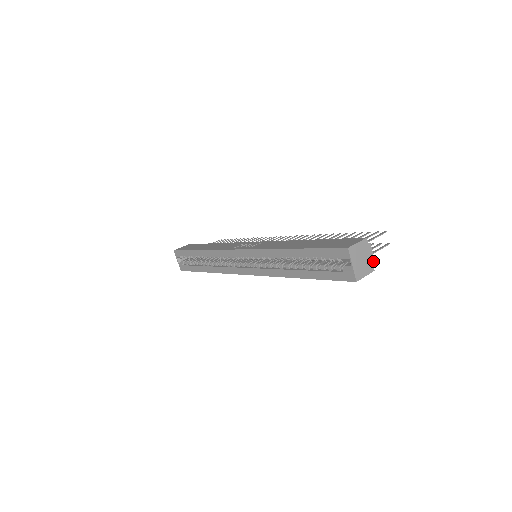
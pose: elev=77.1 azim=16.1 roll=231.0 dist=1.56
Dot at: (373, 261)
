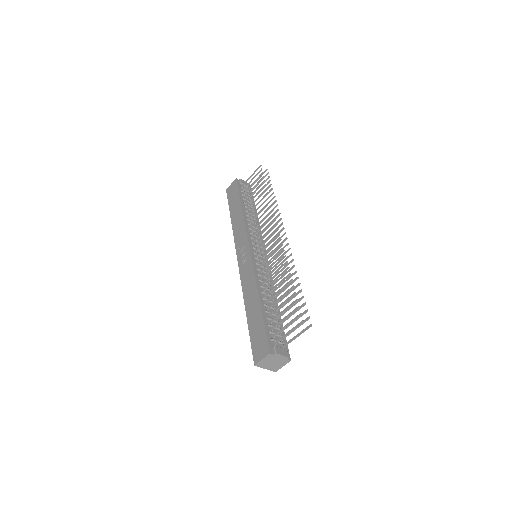
Dot at: (286, 358)
